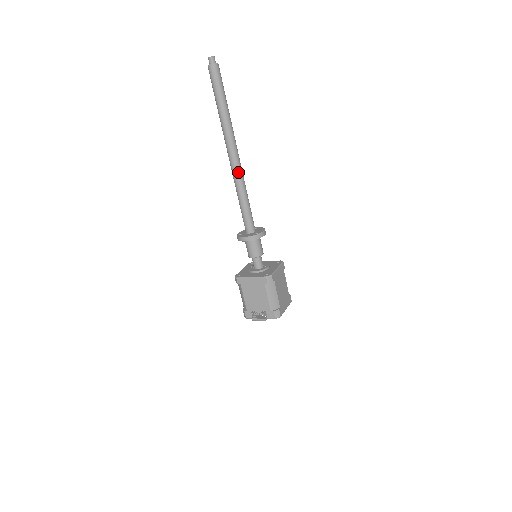
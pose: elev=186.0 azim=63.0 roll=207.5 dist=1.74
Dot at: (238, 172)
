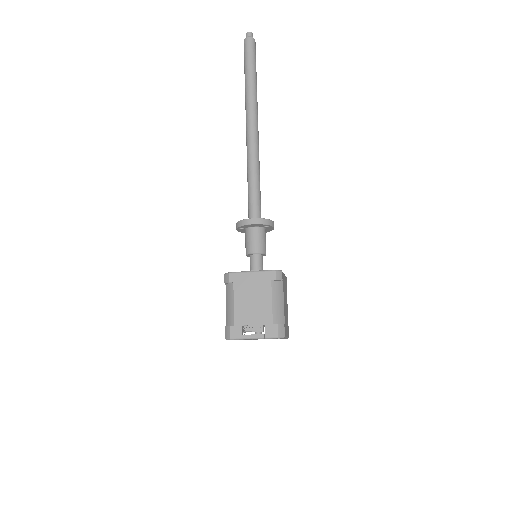
Dot at: (256, 146)
